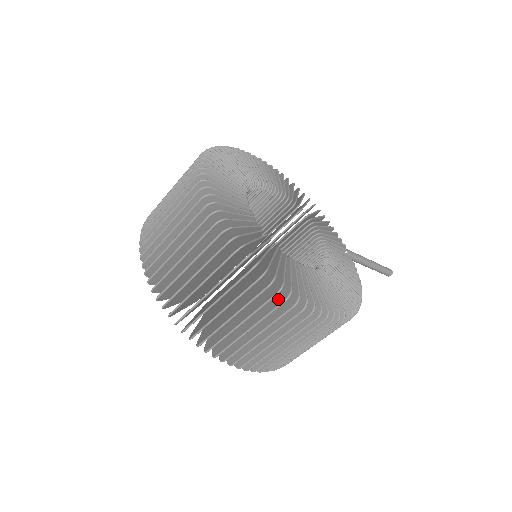
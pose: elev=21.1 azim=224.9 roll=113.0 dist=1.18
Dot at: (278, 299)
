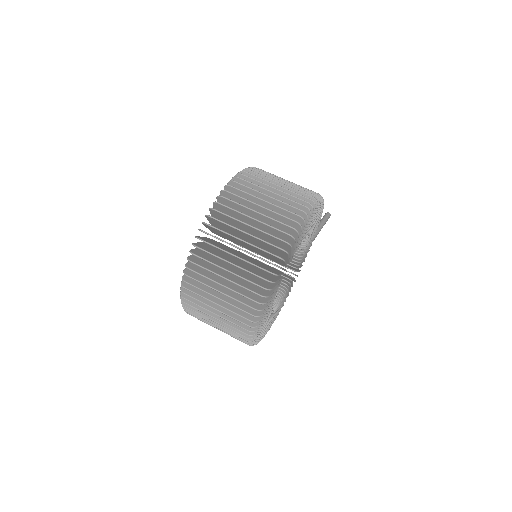
Dot at: occluded
